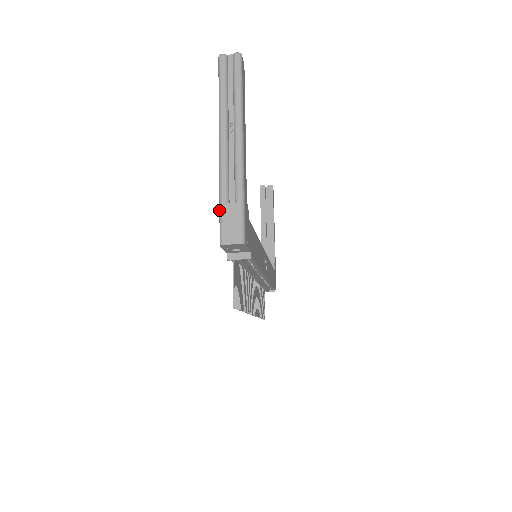
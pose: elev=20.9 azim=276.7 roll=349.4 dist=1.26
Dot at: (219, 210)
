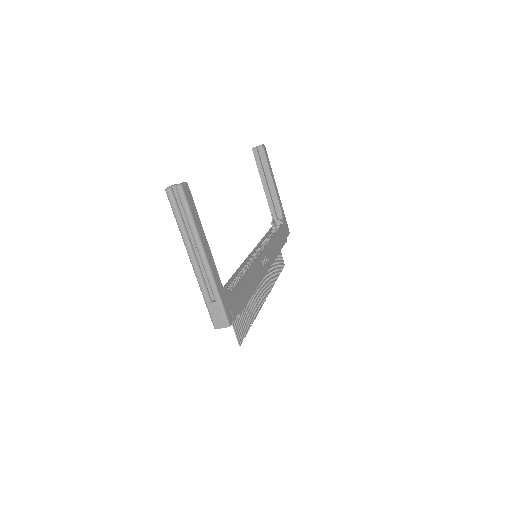
Dot at: (206, 306)
